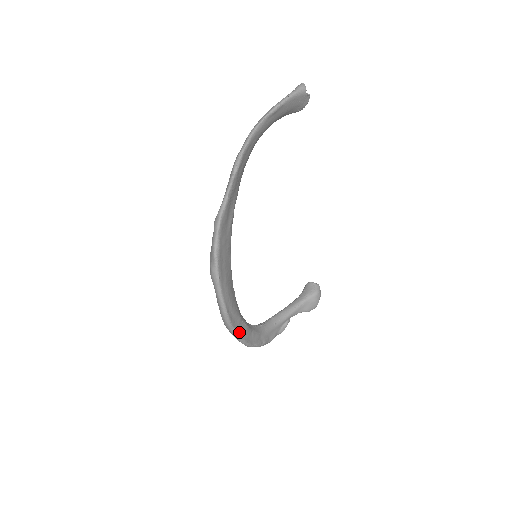
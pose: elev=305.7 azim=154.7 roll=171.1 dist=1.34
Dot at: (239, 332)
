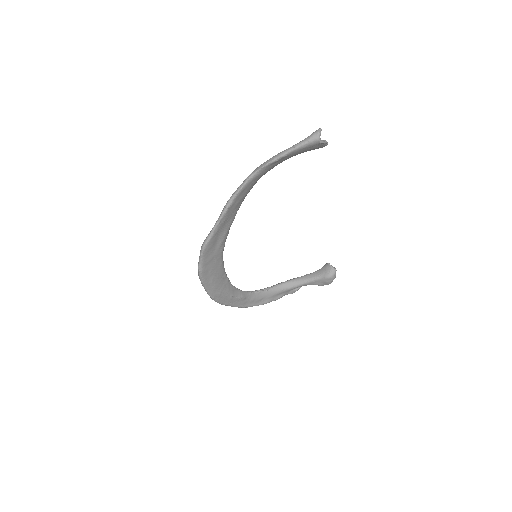
Dot at: (231, 304)
